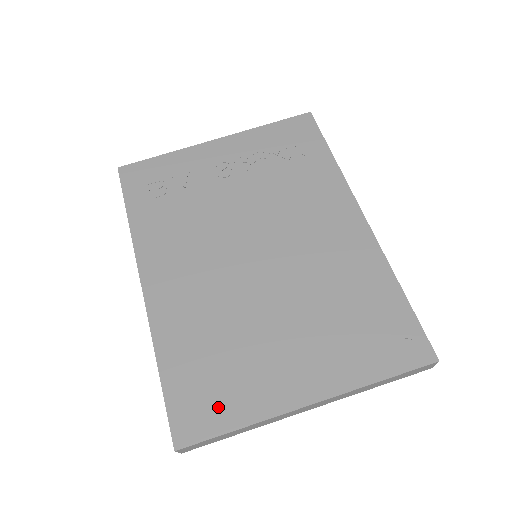
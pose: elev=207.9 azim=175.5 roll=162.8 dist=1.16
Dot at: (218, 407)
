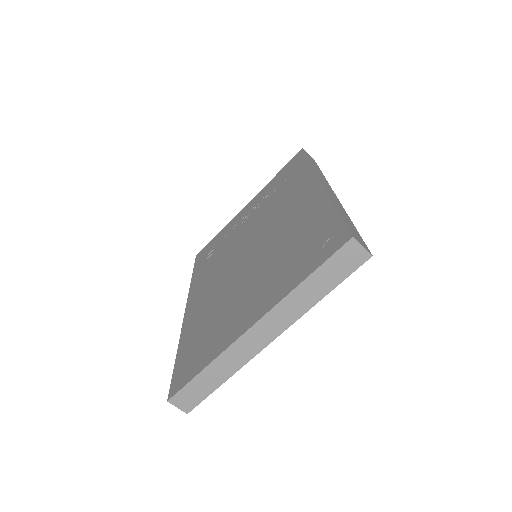
Dot at: (198, 359)
